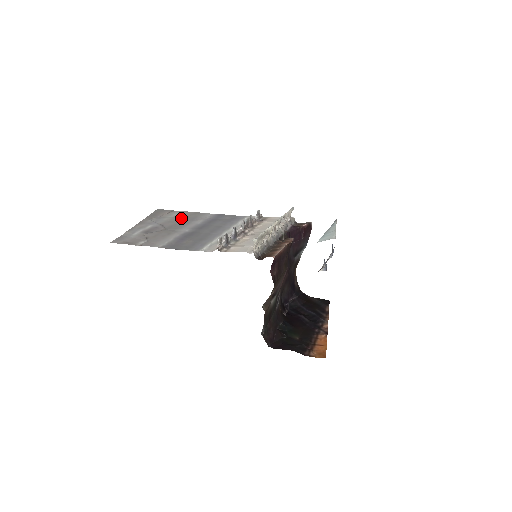
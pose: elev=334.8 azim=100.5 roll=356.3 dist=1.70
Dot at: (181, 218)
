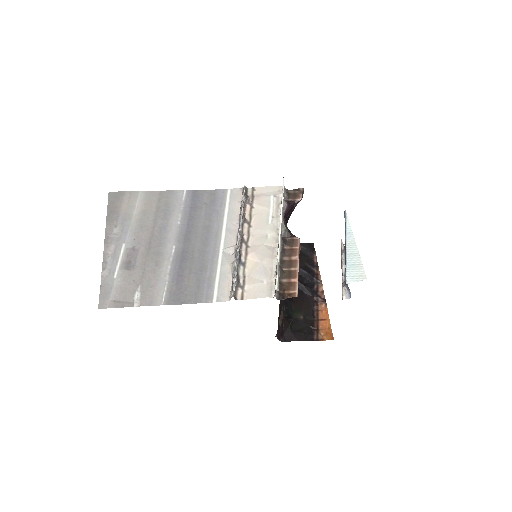
Dot at: (151, 214)
